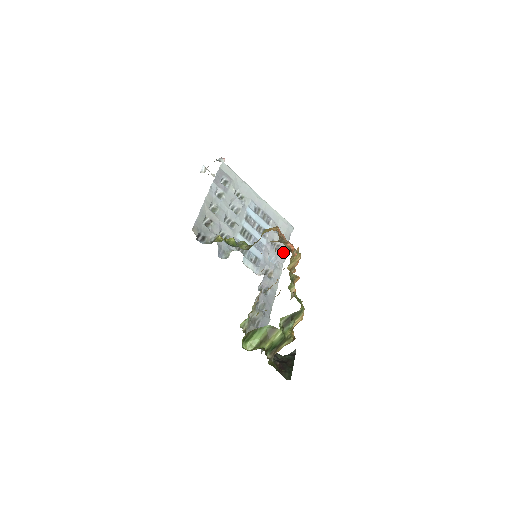
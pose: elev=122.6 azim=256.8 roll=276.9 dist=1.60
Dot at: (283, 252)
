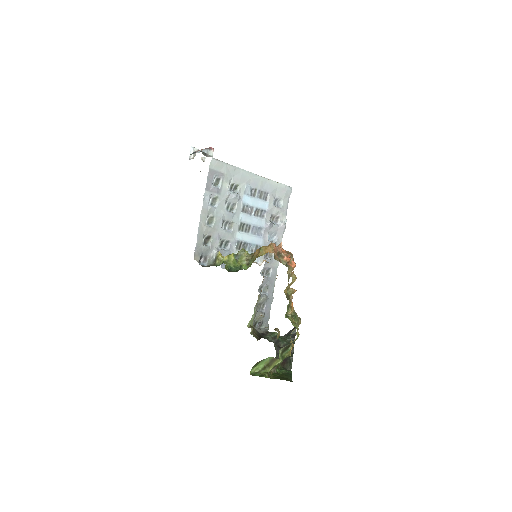
Dot at: (282, 224)
